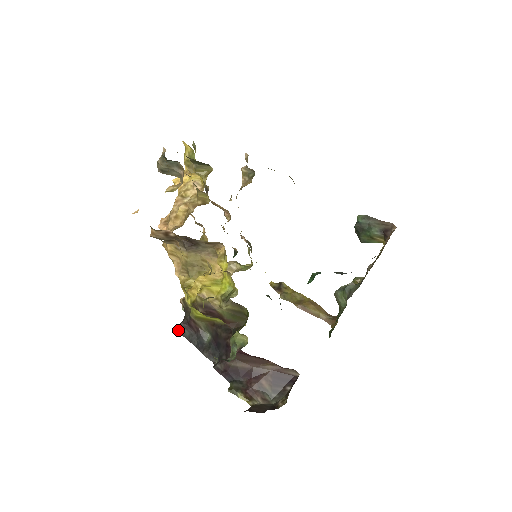
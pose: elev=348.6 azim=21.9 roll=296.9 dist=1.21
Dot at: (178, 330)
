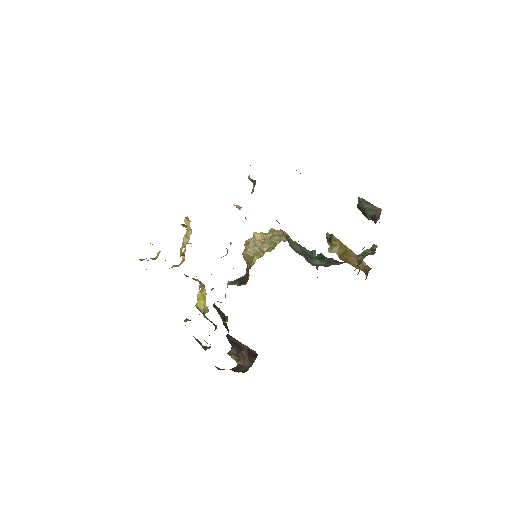
Dot at: (214, 307)
